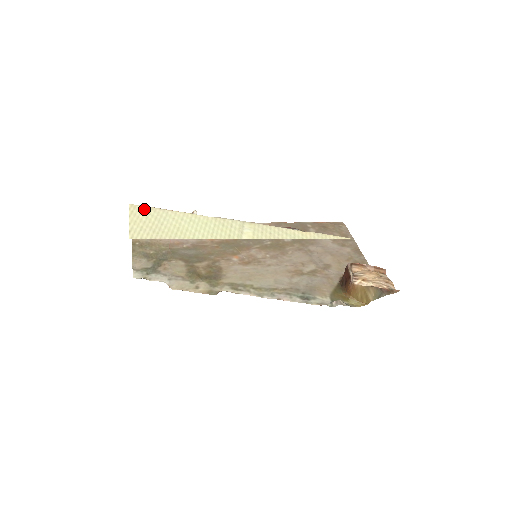
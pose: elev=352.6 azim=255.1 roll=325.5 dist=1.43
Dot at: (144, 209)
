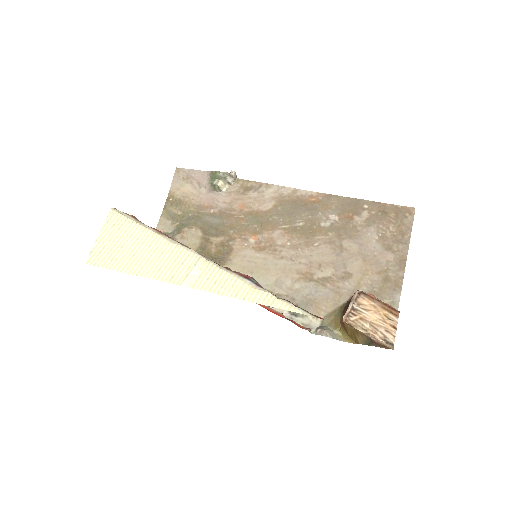
Dot at: (119, 220)
